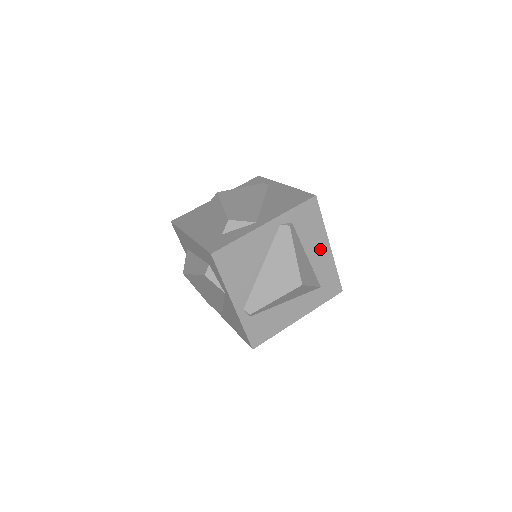
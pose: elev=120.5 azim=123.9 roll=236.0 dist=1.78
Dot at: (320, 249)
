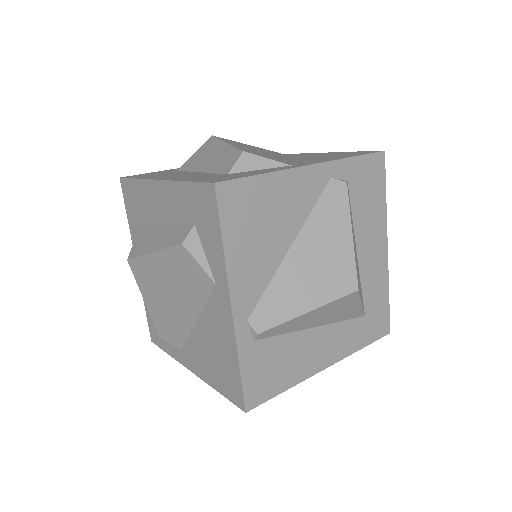
Dot at: (374, 247)
